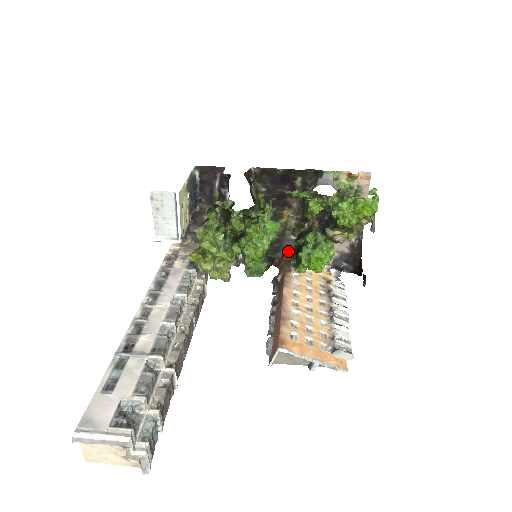
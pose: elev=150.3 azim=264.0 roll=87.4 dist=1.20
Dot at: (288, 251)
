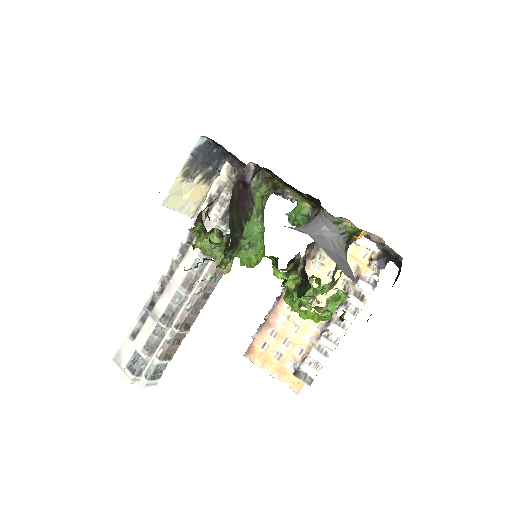
Dot at: occluded
